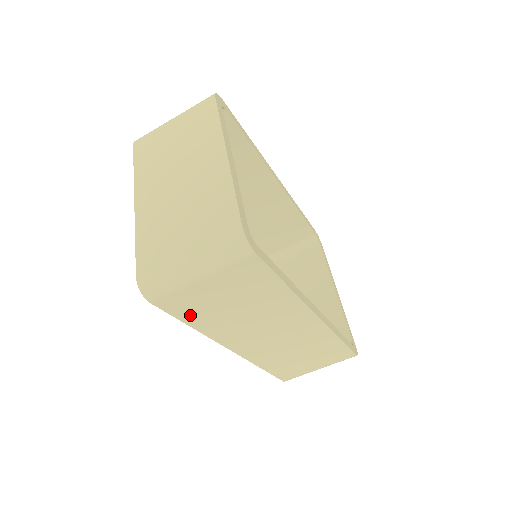
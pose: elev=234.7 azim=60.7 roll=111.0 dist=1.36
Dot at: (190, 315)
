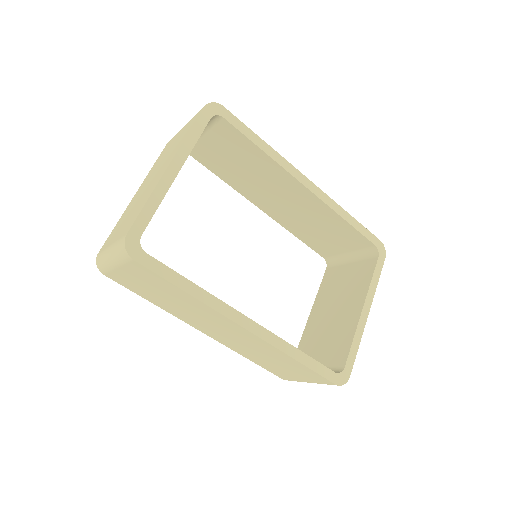
Dot at: (140, 292)
